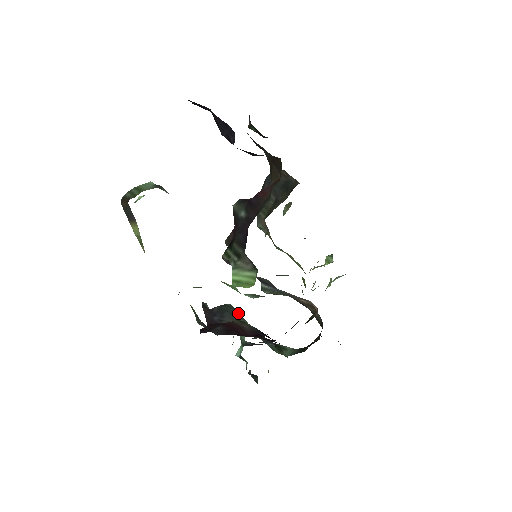
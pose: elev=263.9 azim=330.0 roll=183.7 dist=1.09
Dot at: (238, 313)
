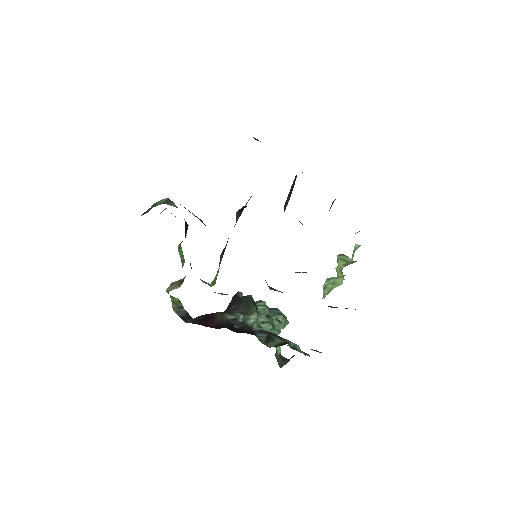
Dot at: (253, 304)
